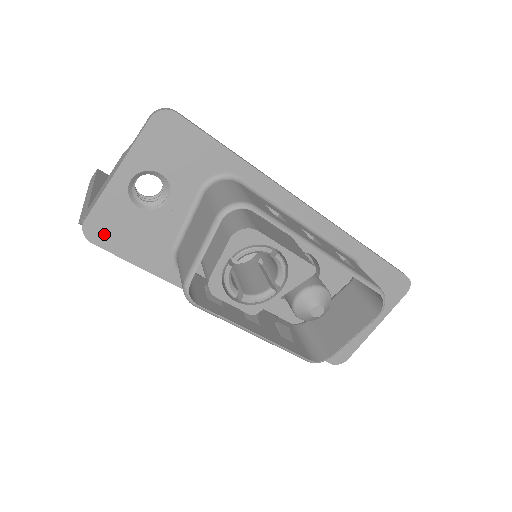
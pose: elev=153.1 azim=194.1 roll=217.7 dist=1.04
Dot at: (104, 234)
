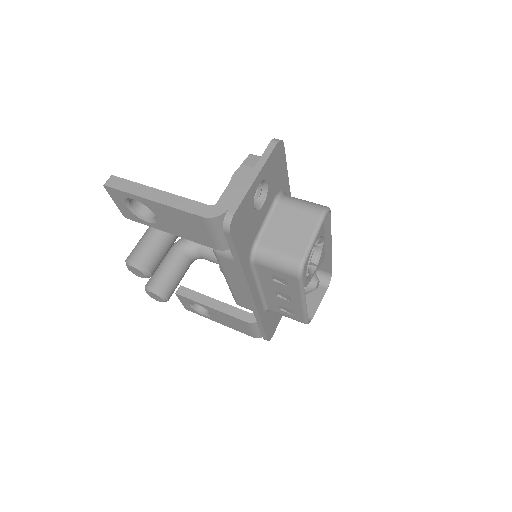
Dot at: (237, 226)
